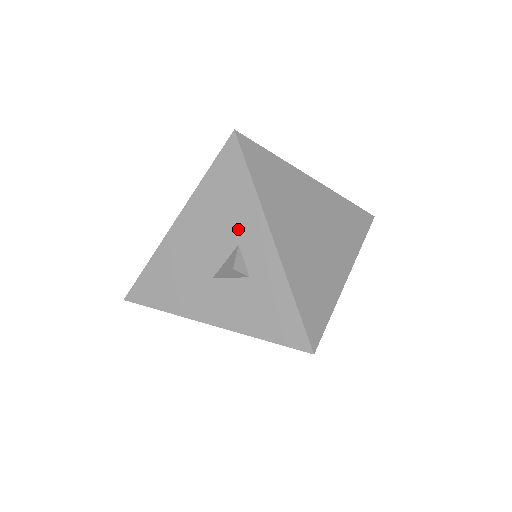
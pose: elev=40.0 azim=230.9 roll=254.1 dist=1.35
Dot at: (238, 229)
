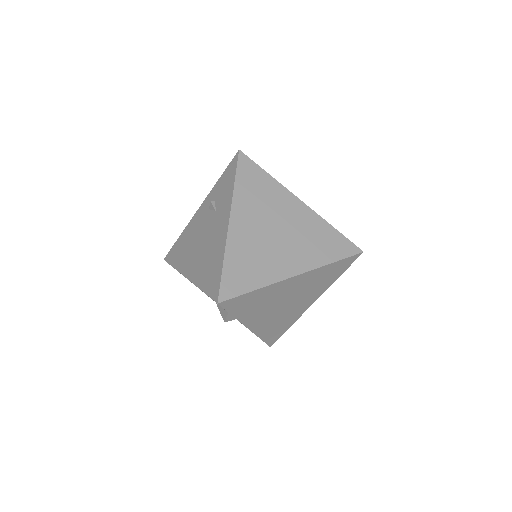
Dot at: occluded
